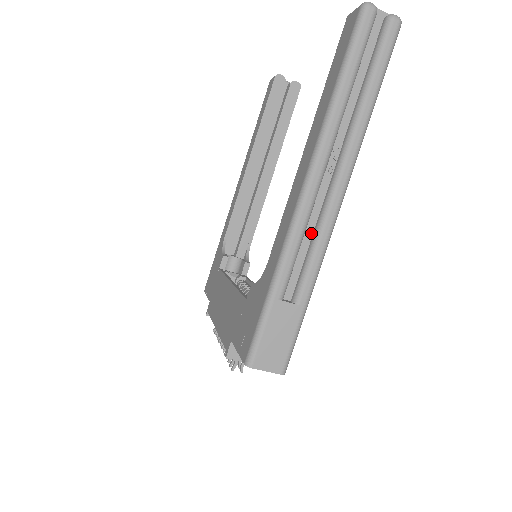
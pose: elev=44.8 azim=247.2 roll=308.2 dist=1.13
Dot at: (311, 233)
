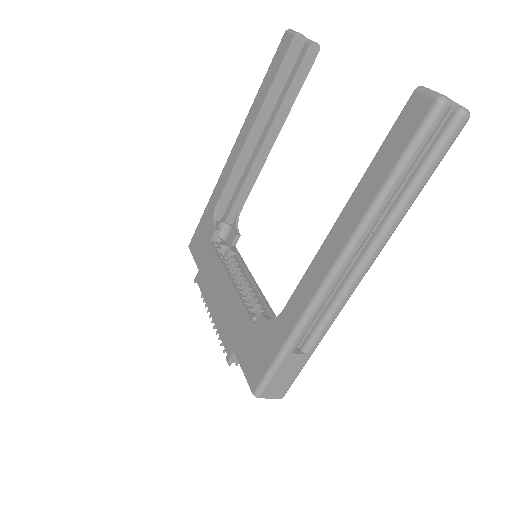
Dot at: (329, 299)
